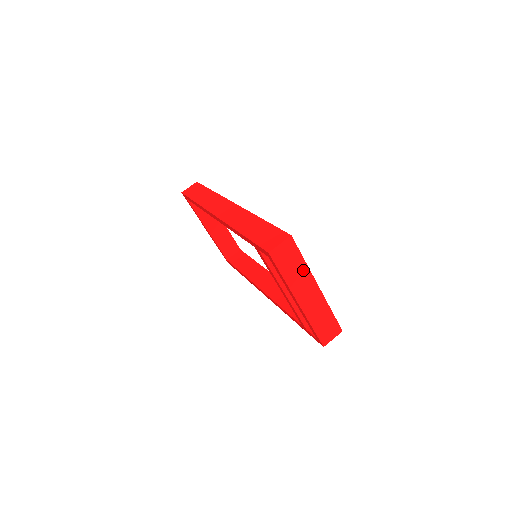
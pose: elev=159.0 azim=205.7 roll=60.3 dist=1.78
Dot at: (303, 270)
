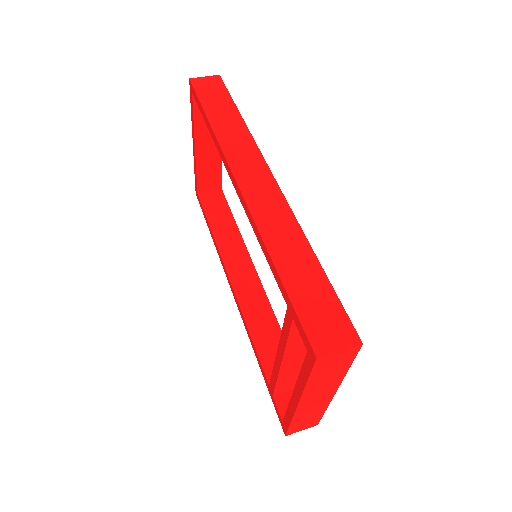
Dot at: (337, 377)
